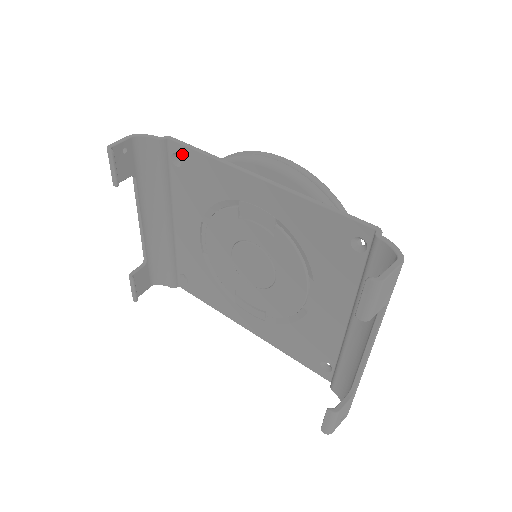
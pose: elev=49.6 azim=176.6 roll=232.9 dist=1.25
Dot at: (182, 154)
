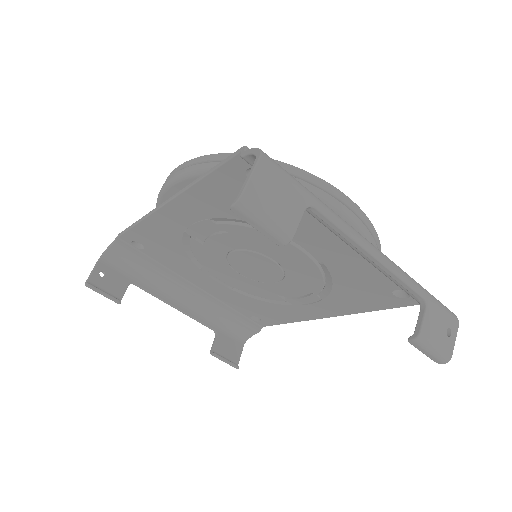
Dot at: (133, 238)
